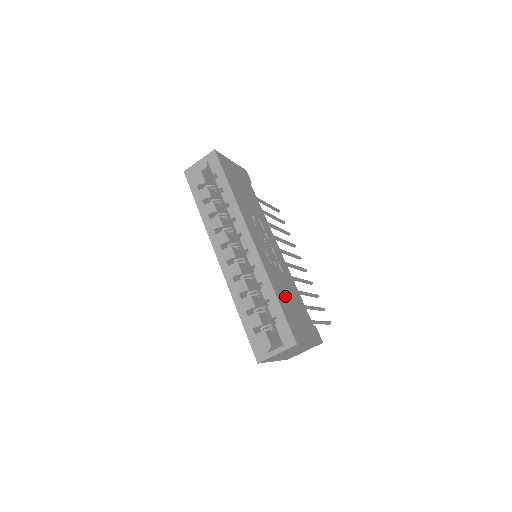
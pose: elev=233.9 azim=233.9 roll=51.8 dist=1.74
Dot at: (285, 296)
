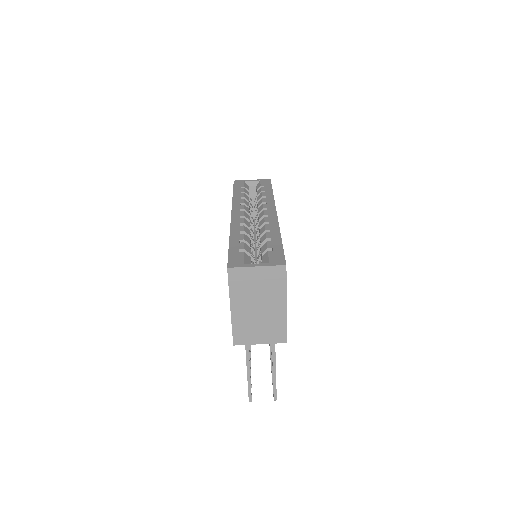
Dot at: occluded
